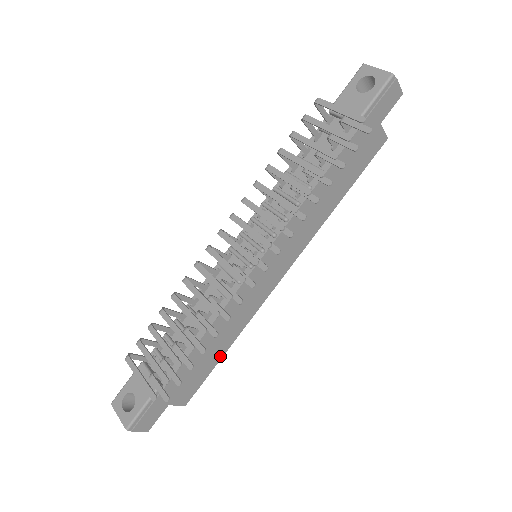
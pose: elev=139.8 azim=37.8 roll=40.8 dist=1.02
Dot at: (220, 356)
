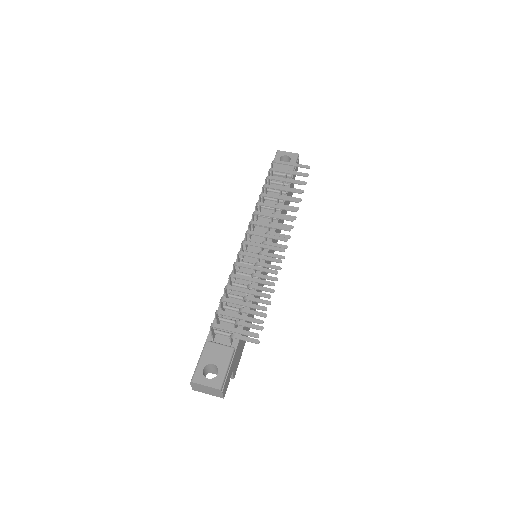
Dot at: occluded
